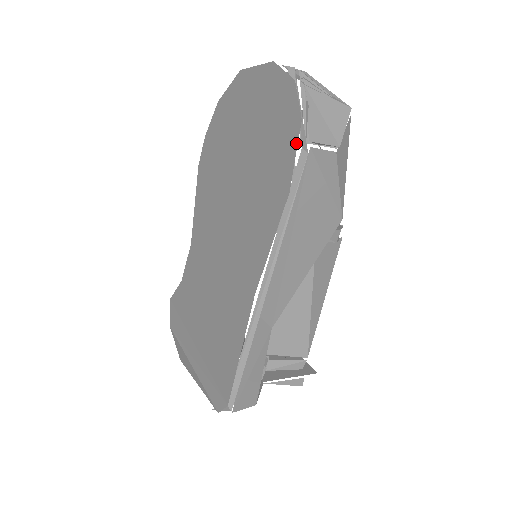
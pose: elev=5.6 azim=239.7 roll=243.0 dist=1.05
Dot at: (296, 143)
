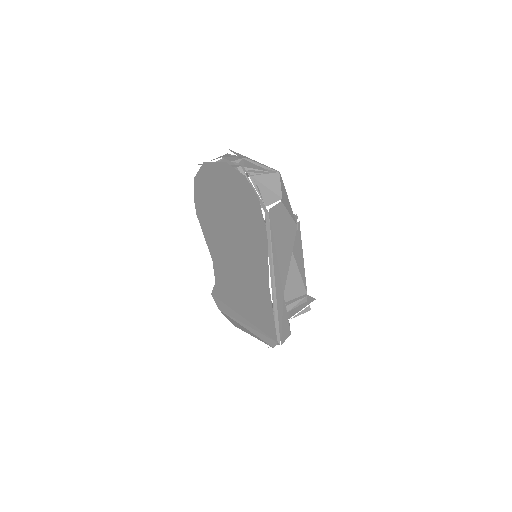
Dot at: (260, 210)
